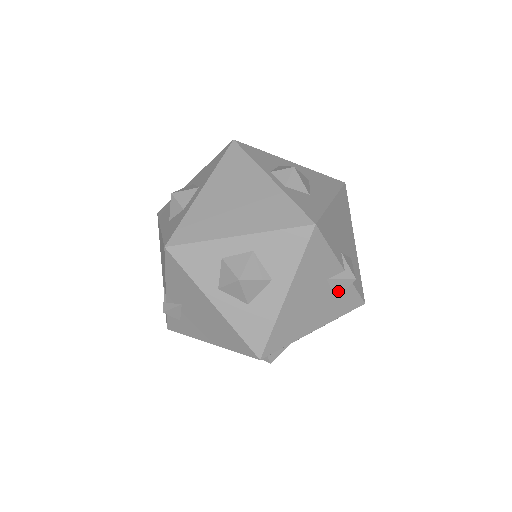
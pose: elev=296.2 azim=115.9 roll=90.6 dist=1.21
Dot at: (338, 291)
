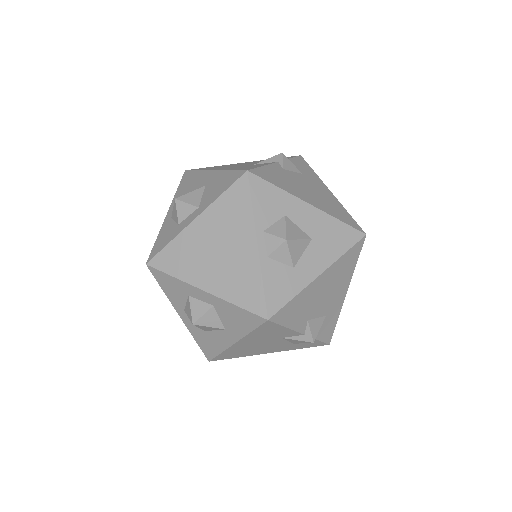
Dot at: (295, 342)
